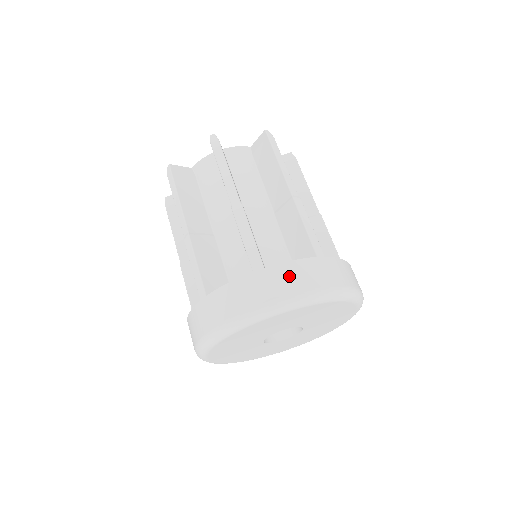
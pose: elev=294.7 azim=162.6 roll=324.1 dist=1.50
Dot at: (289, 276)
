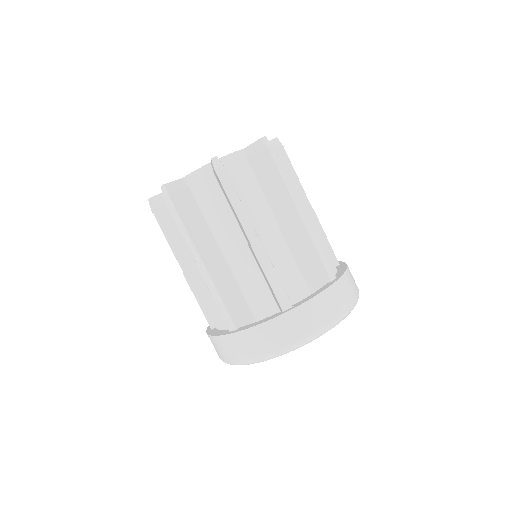
Dot at: (253, 341)
